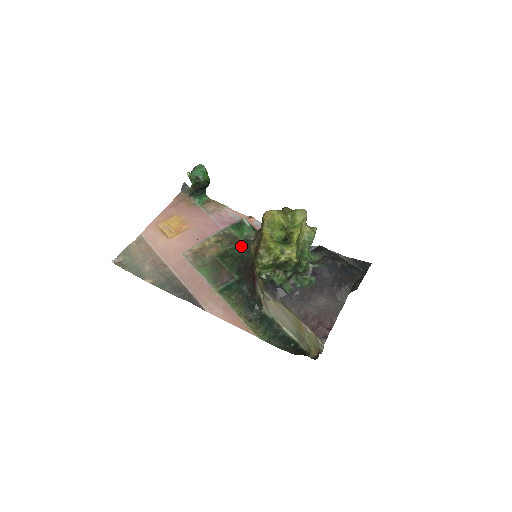
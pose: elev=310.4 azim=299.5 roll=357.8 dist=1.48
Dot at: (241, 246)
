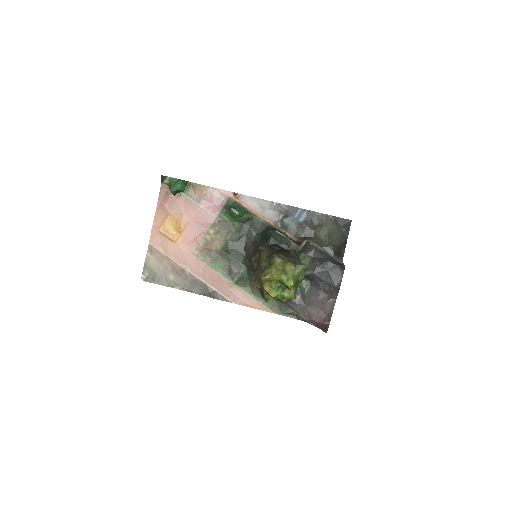
Dot at: (238, 233)
